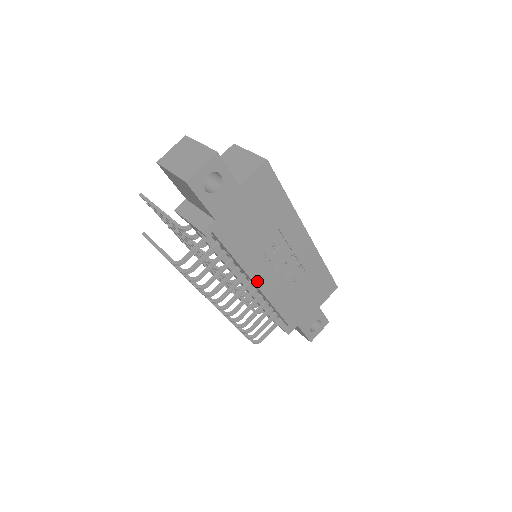
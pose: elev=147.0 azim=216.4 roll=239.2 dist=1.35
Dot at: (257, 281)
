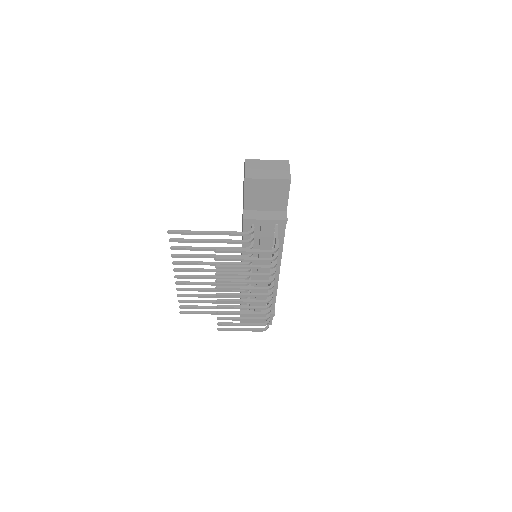
Dot at: (280, 265)
